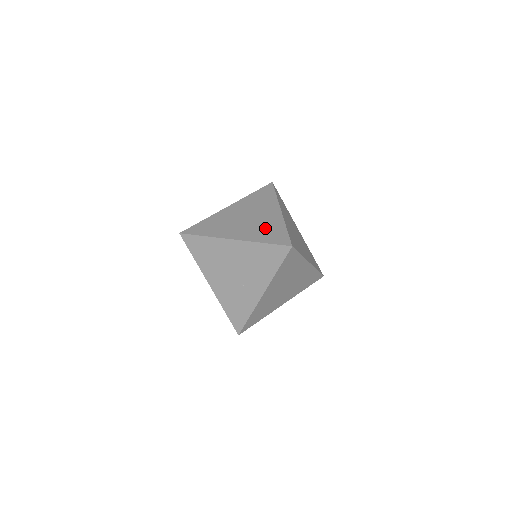
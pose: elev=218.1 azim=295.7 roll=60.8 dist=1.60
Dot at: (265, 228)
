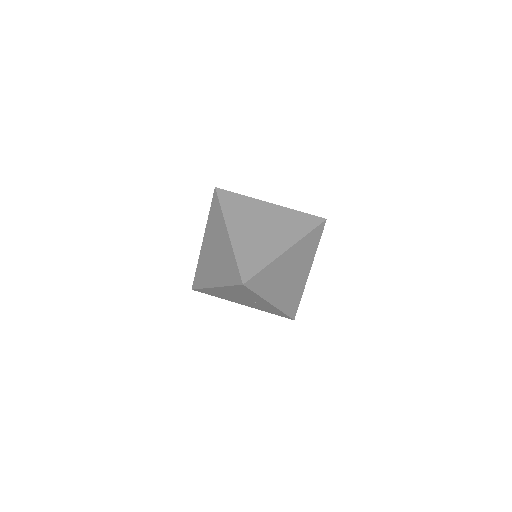
Dot at: (225, 264)
